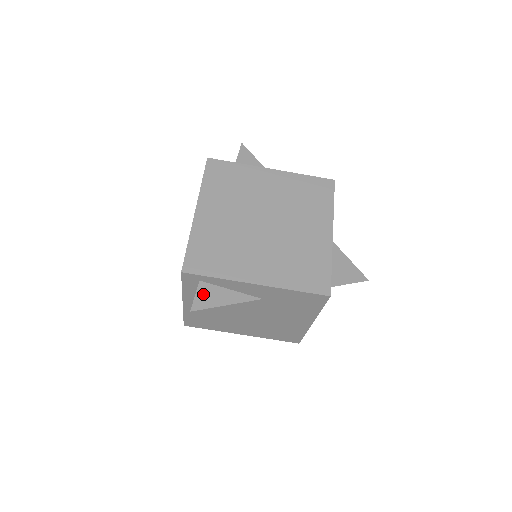
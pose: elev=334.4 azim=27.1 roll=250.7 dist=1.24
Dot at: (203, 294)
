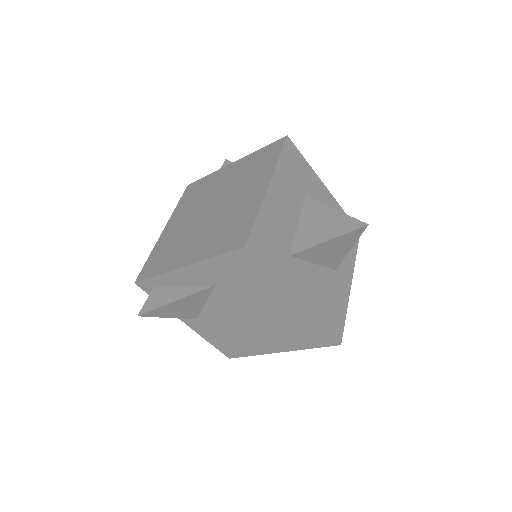
Dot at: (154, 298)
